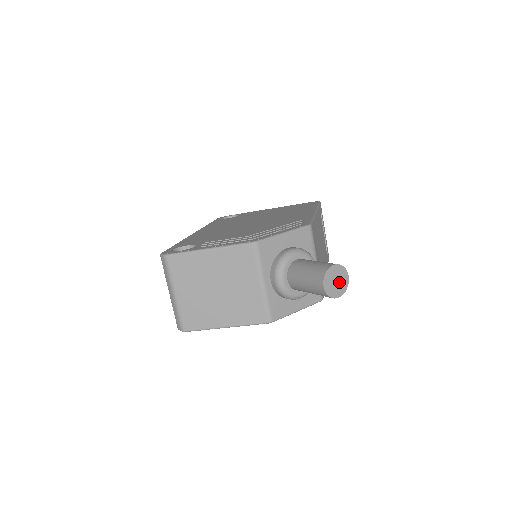
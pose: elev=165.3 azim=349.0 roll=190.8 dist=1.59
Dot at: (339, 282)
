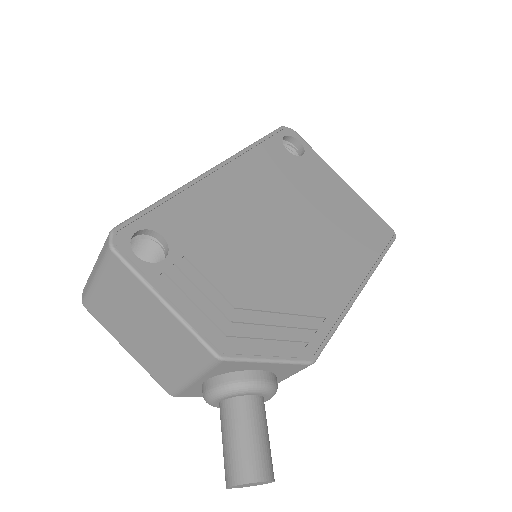
Dot at: (254, 484)
